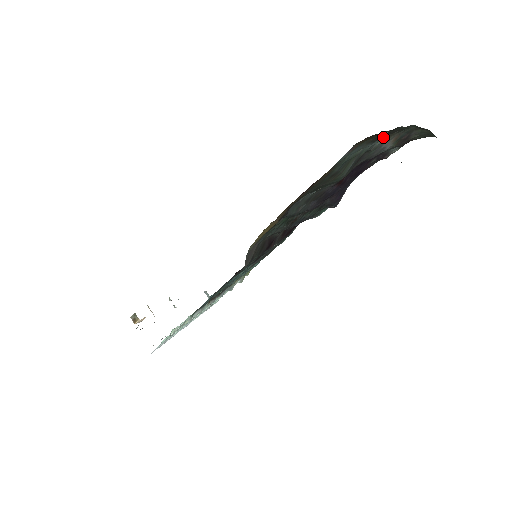
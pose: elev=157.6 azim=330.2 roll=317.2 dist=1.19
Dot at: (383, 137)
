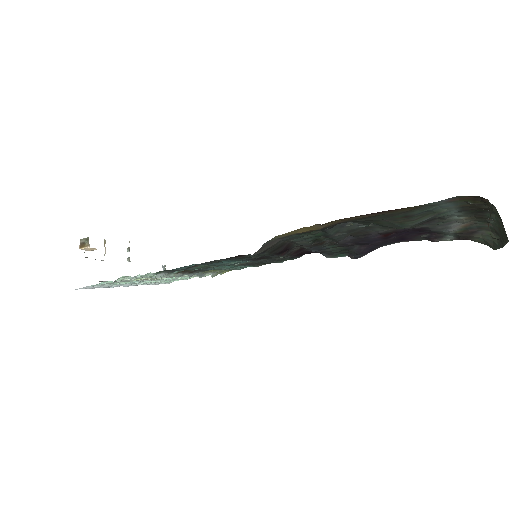
Dot at: (469, 213)
